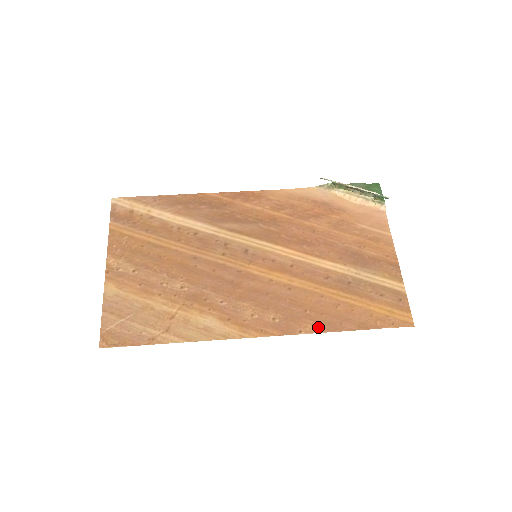
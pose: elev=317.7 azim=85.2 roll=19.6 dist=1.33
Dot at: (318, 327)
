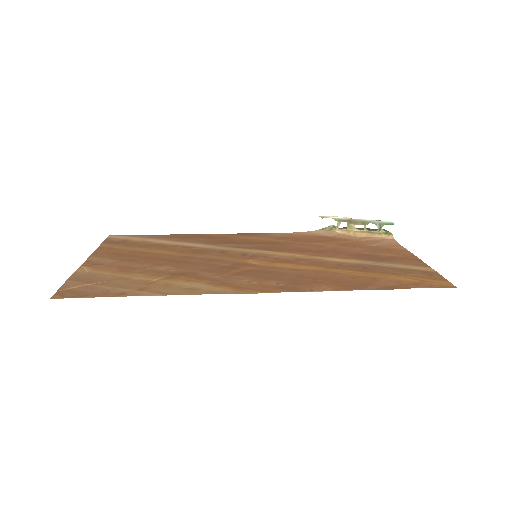
Dot at: (334, 288)
